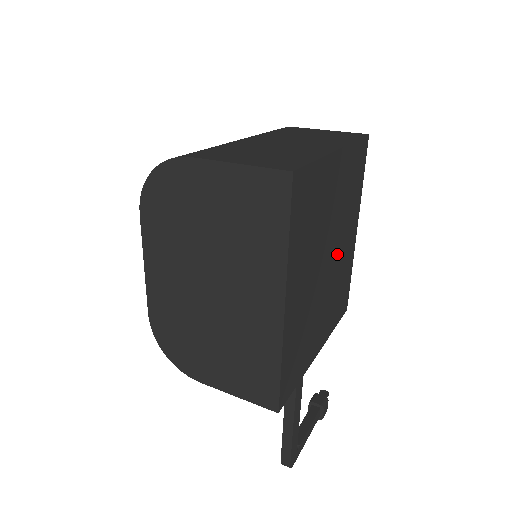
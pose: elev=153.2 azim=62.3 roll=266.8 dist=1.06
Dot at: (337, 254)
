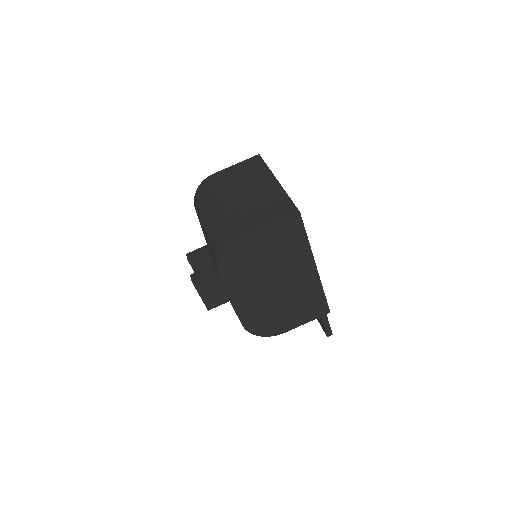
Dot at: occluded
